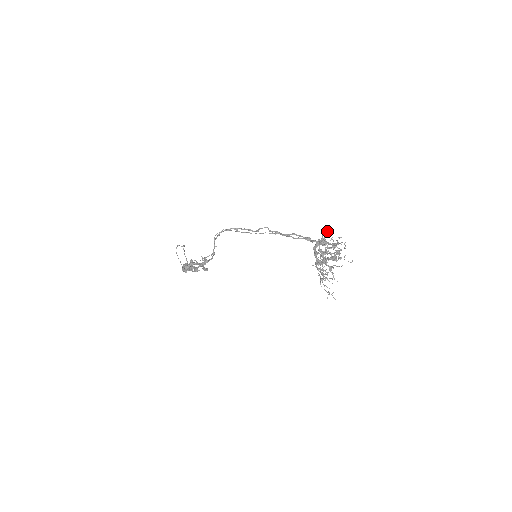
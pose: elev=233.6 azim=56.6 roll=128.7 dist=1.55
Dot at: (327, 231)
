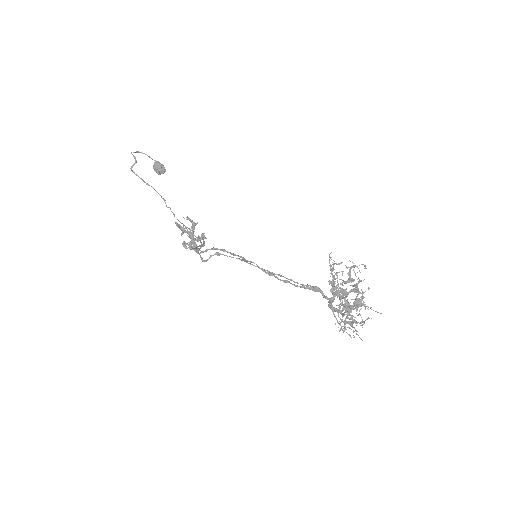
Dot at: occluded
